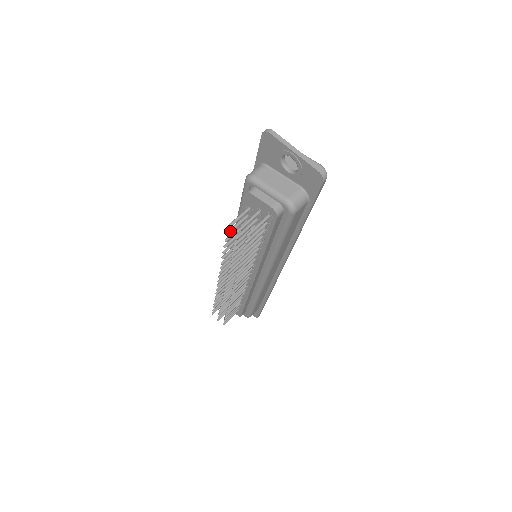
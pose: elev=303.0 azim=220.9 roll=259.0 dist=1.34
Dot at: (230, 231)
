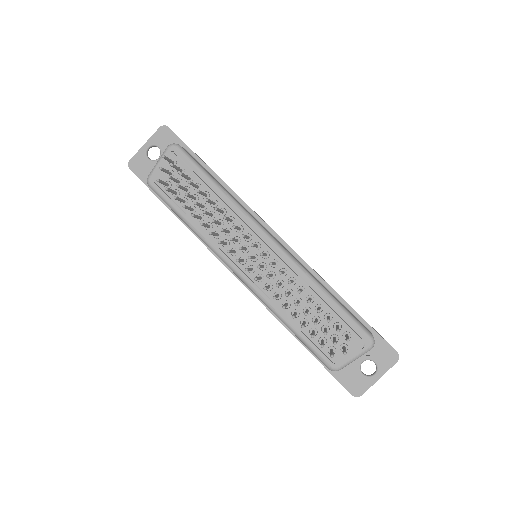
Dot at: (167, 188)
